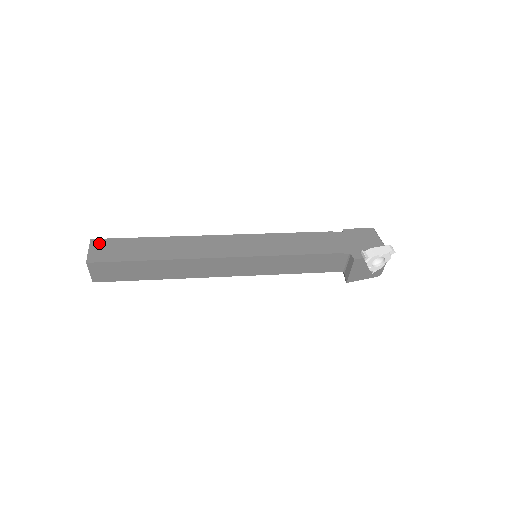
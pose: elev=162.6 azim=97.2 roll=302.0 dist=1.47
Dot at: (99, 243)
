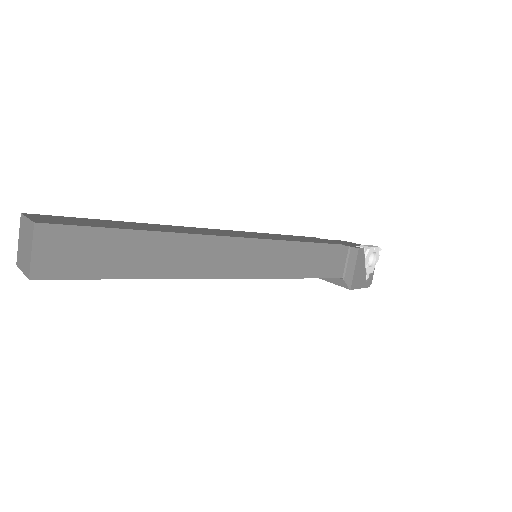
Dot at: (41, 216)
